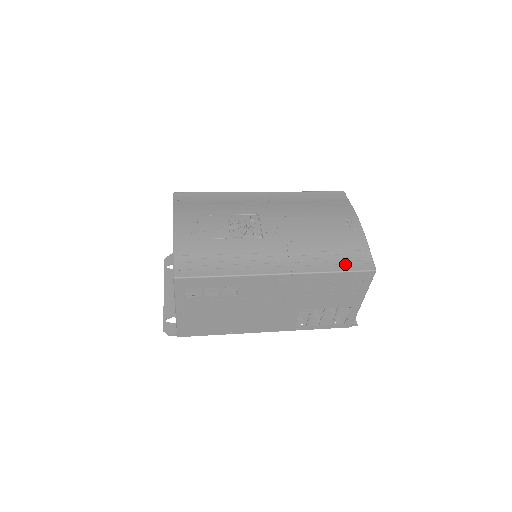
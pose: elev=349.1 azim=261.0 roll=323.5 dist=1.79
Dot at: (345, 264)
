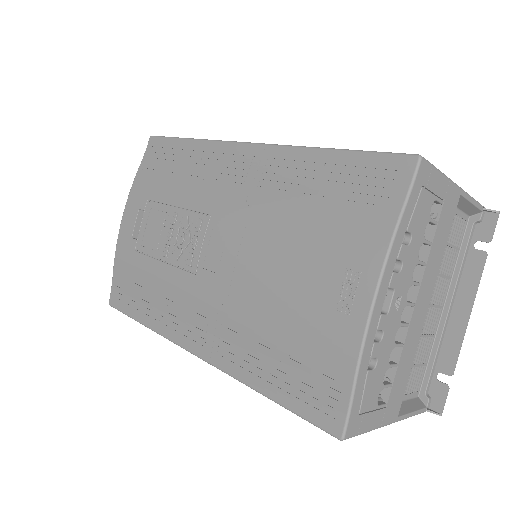
Dot at: (291, 391)
